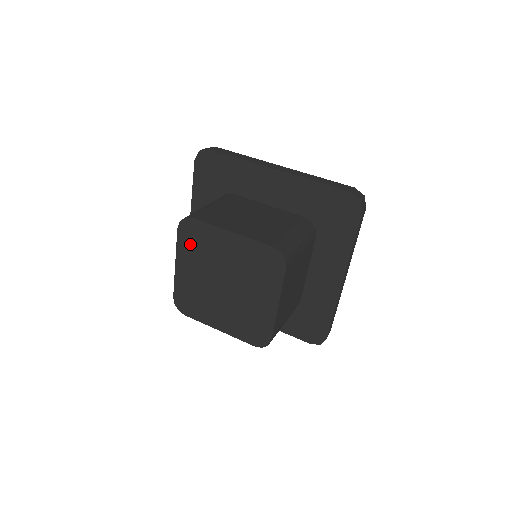
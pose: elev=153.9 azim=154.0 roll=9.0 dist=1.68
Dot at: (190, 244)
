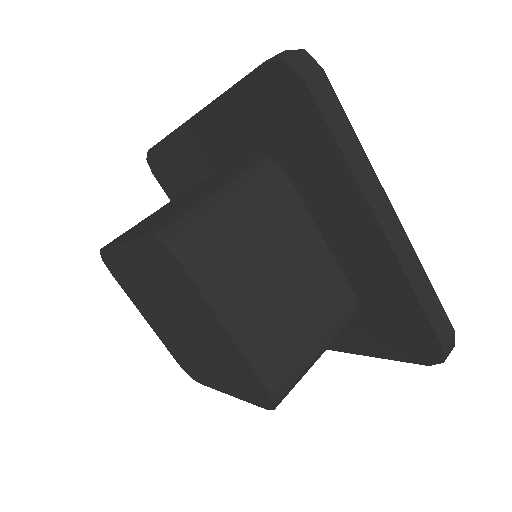
Dot at: (127, 285)
